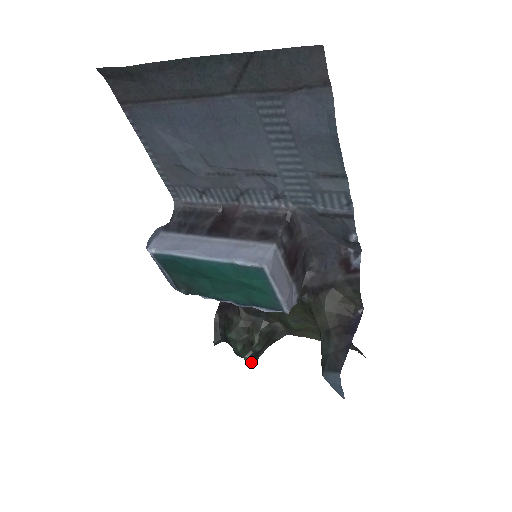
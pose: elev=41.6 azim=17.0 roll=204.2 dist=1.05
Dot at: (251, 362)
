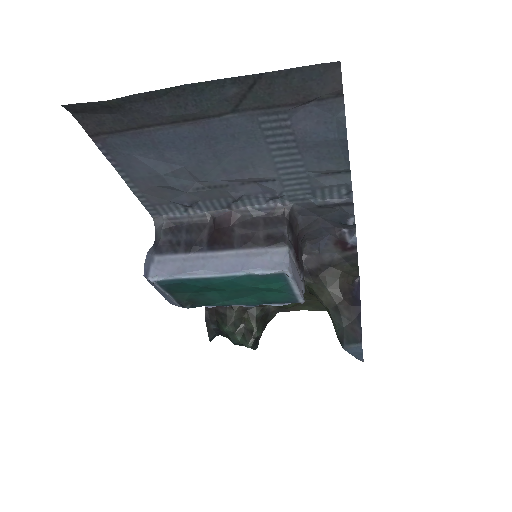
Dot at: (254, 348)
